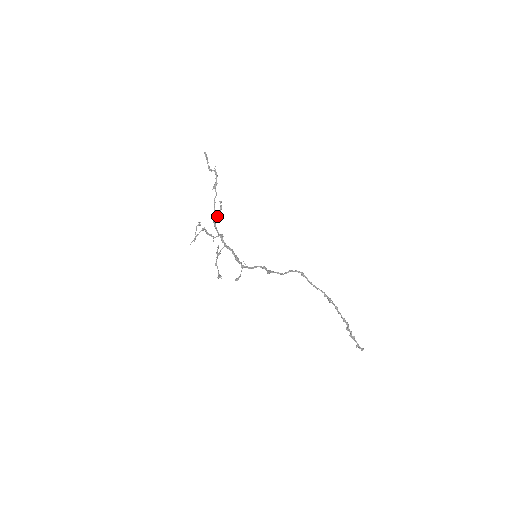
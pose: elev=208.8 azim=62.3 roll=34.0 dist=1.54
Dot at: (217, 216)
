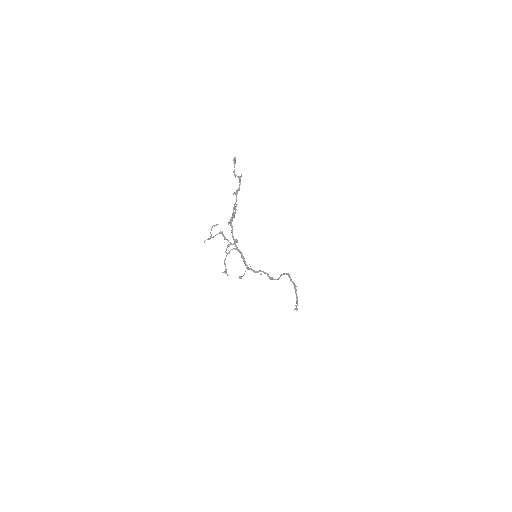
Dot at: (232, 219)
